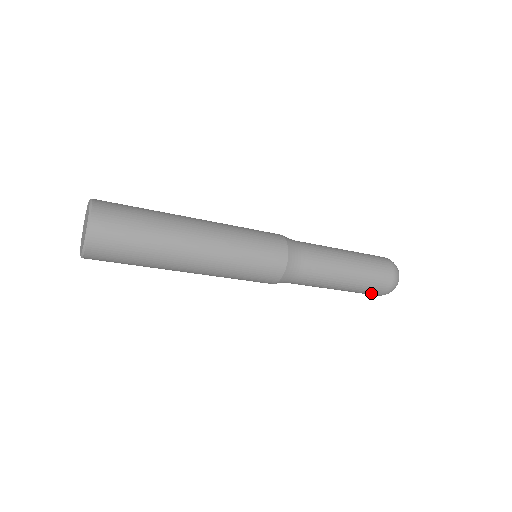
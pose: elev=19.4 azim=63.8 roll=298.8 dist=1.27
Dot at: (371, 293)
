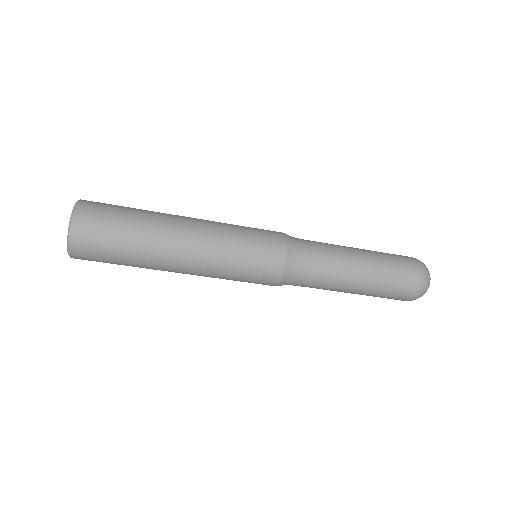
Dot at: (405, 280)
